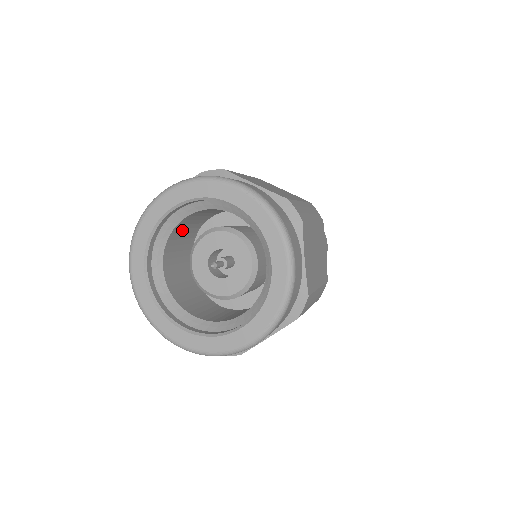
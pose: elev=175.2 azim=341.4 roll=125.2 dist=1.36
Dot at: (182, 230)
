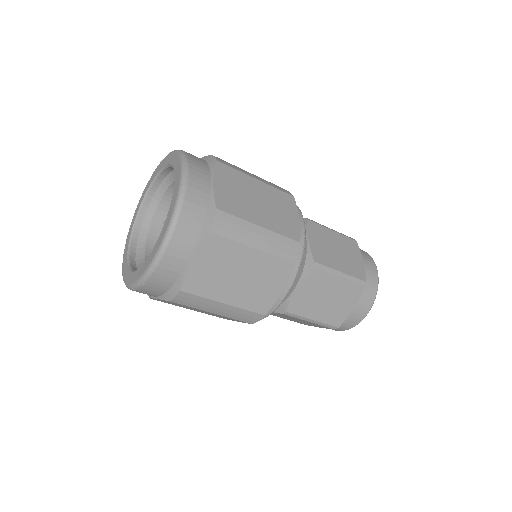
Dot at: occluded
